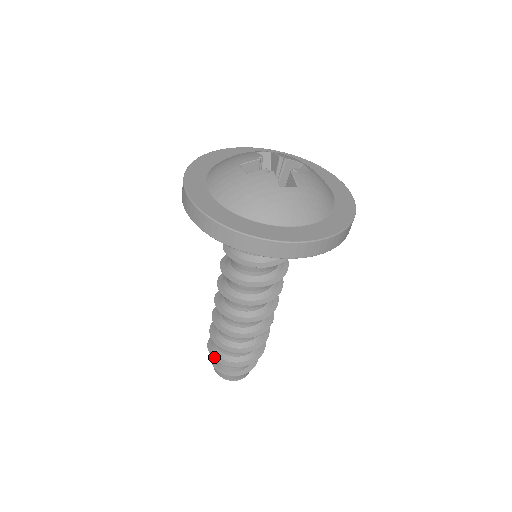
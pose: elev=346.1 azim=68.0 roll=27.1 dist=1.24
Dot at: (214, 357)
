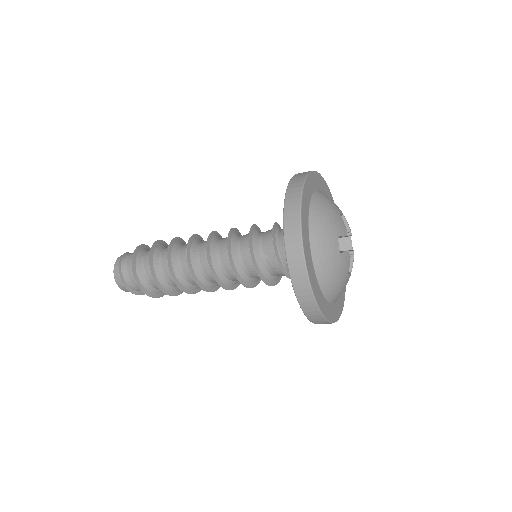
Dot at: (137, 282)
